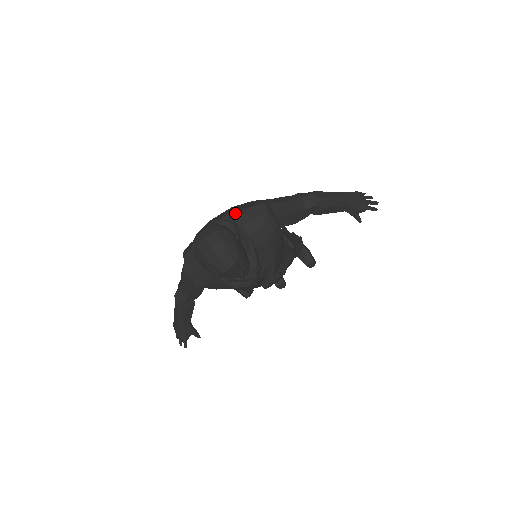
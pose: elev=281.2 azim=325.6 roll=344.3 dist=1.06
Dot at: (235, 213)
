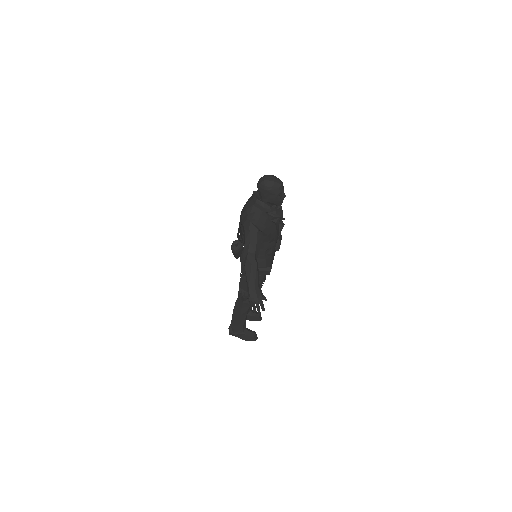
Dot at: occluded
